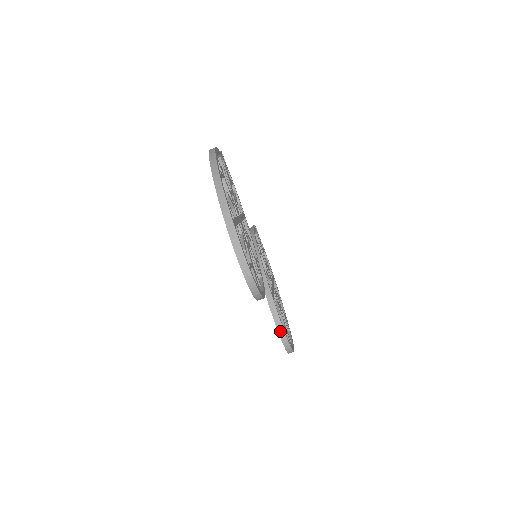
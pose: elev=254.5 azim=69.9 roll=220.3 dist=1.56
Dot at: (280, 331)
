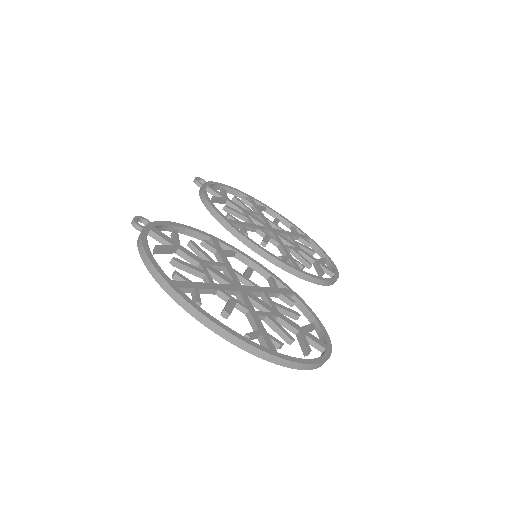
Dot at: (325, 284)
